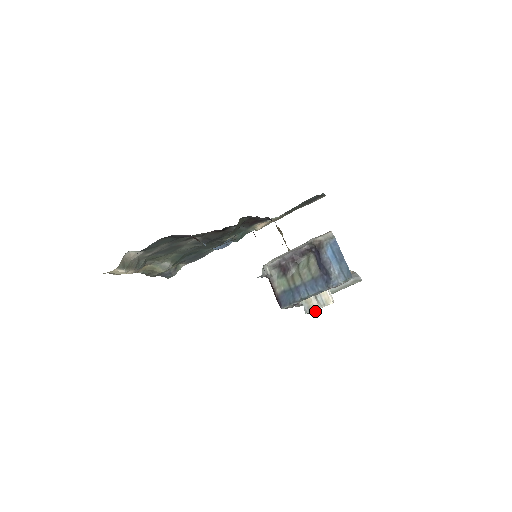
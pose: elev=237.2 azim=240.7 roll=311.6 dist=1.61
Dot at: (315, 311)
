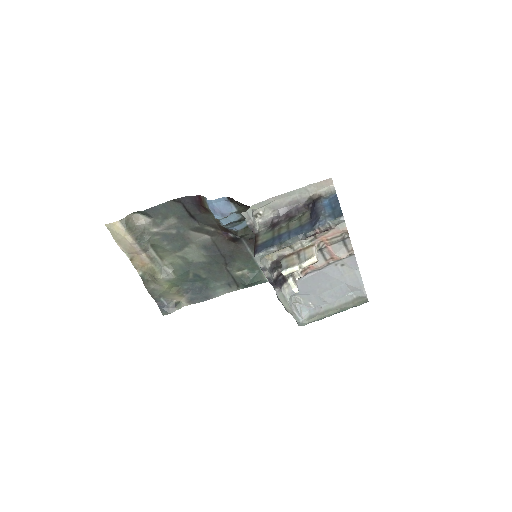
Dot at: (296, 292)
